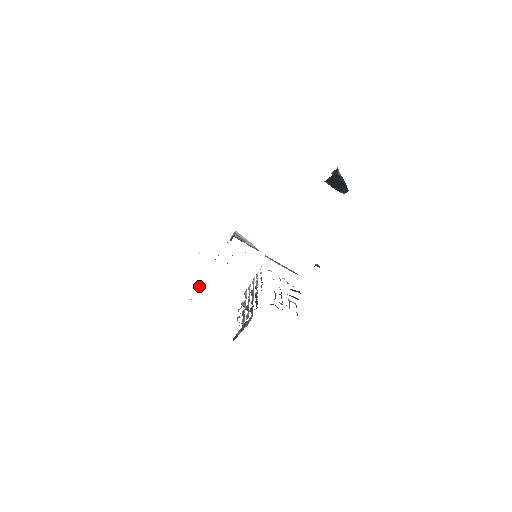
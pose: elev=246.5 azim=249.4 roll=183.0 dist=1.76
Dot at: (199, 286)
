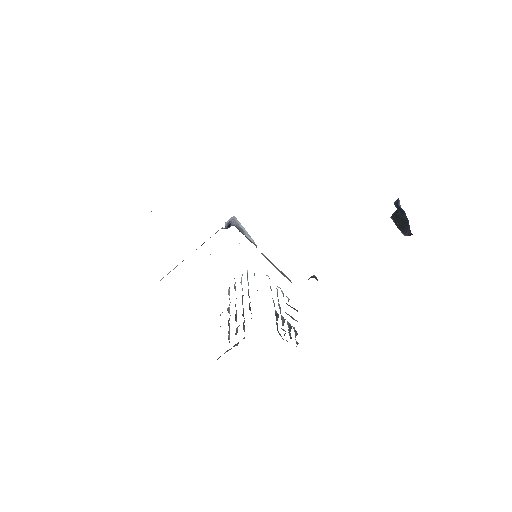
Dot at: (174, 268)
